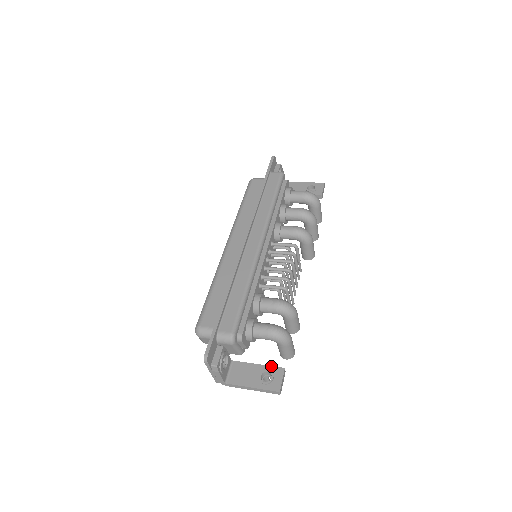
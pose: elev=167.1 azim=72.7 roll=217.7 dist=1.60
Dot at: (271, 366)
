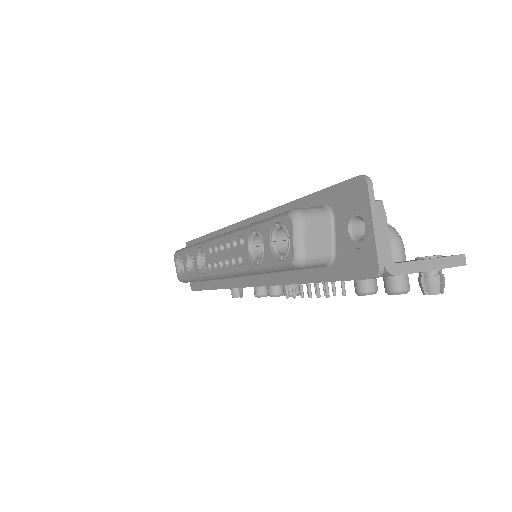
Dot at: occluded
